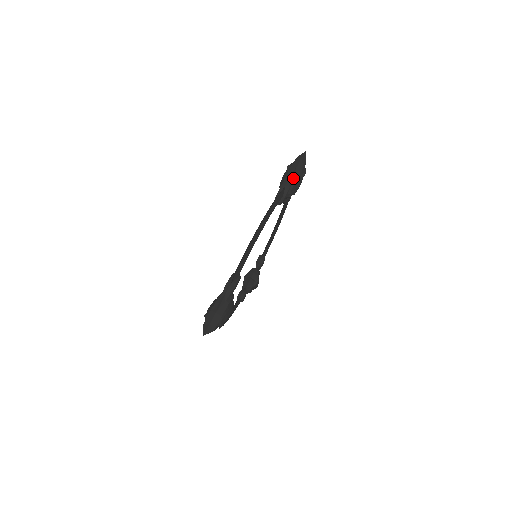
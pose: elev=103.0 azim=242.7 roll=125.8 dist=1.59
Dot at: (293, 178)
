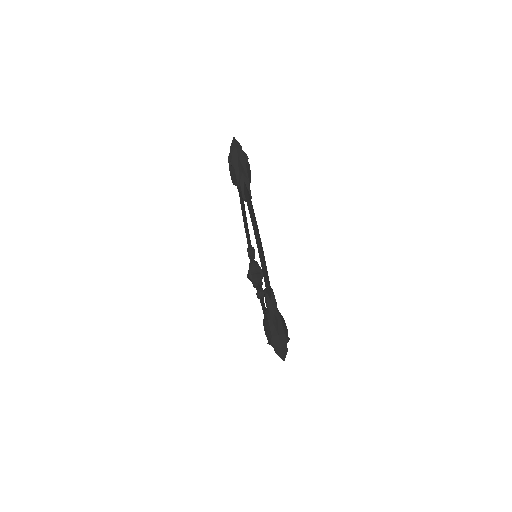
Dot at: (243, 169)
